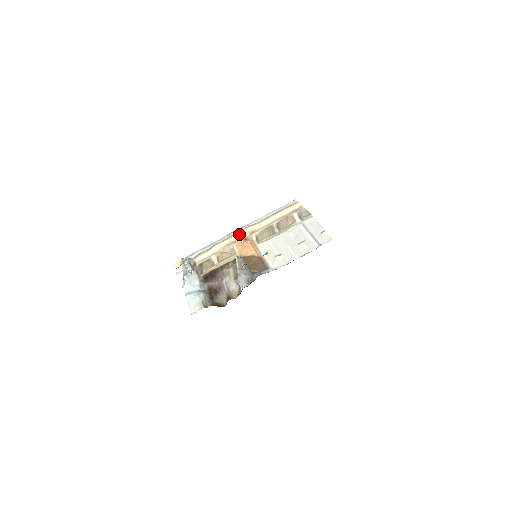
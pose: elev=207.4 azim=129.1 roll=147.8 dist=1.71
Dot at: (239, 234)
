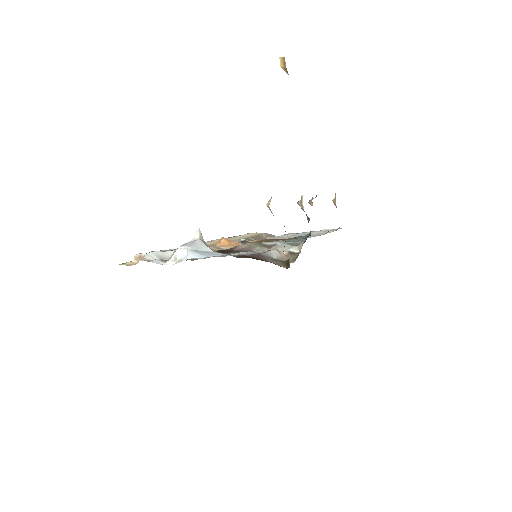
Dot at: (210, 242)
